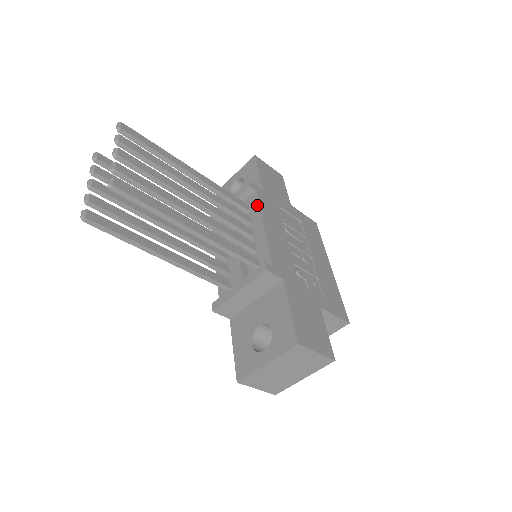
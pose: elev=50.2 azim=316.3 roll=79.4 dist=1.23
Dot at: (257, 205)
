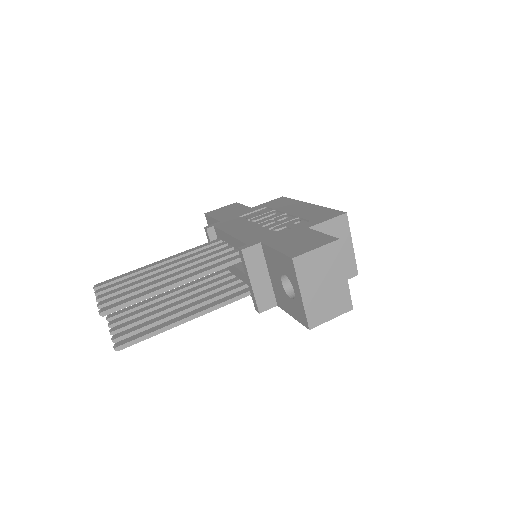
Dot at: (219, 231)
